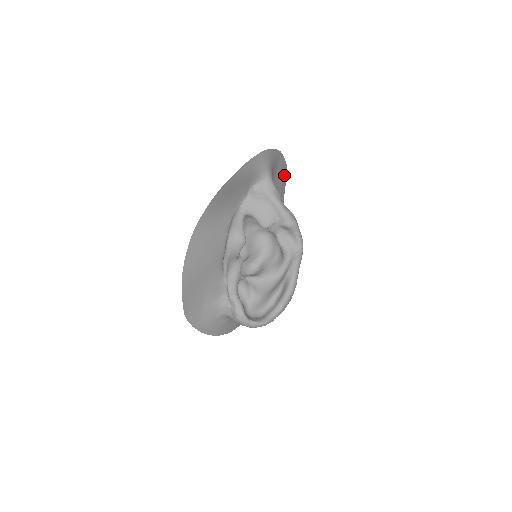
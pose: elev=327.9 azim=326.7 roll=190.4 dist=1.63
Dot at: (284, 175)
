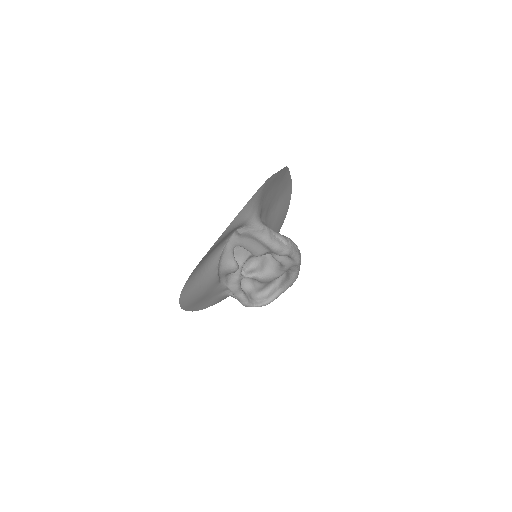
Dot at: (282, 172)
